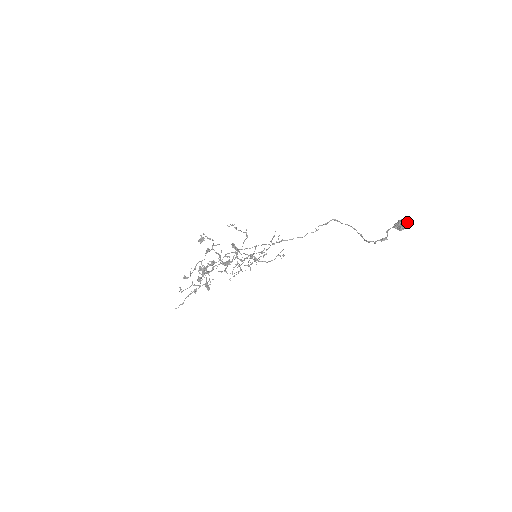
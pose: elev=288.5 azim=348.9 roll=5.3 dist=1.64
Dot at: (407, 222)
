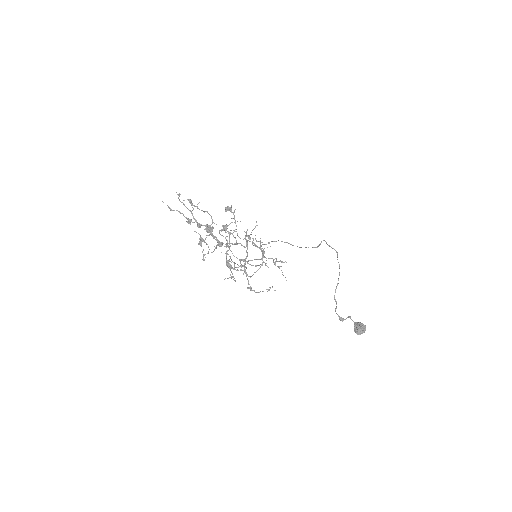
Dot at: occluded
